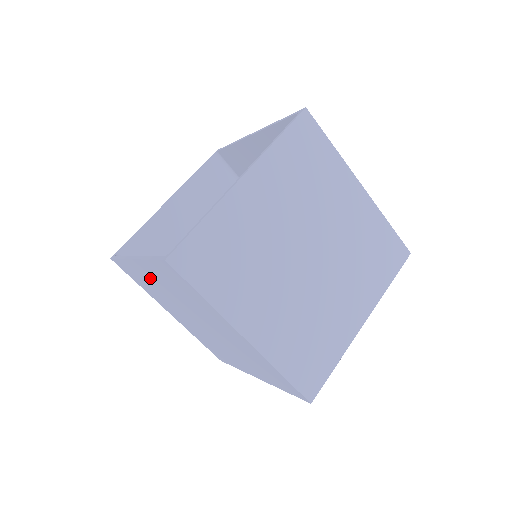
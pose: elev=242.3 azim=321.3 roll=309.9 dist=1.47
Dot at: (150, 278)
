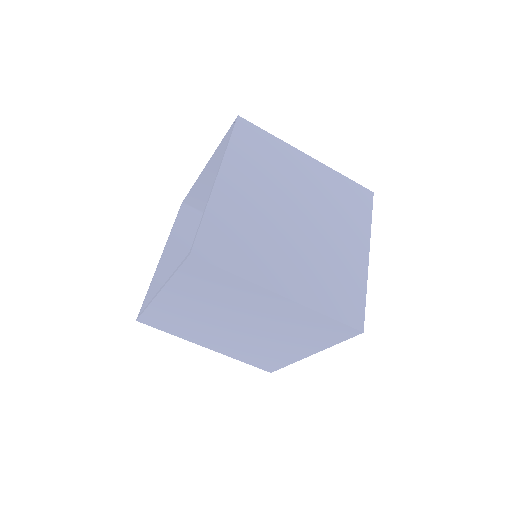
Dot at: (180, 305)
